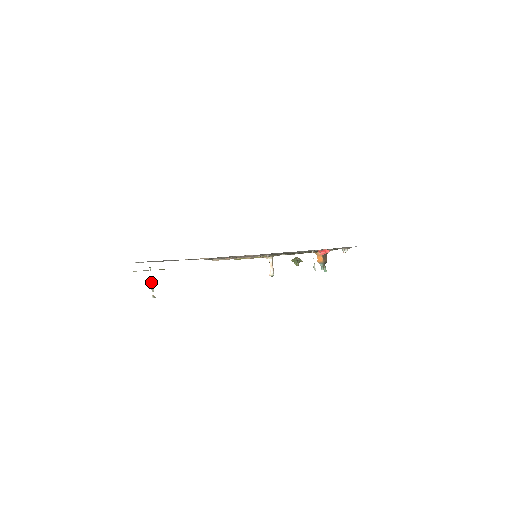
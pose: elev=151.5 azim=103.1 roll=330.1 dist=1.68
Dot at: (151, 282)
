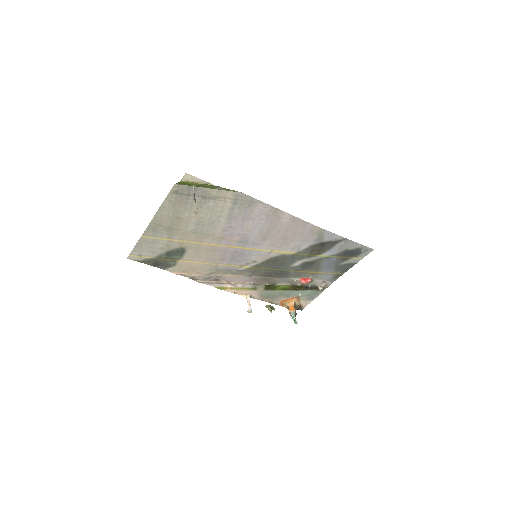
Dot at: (194, 196)
